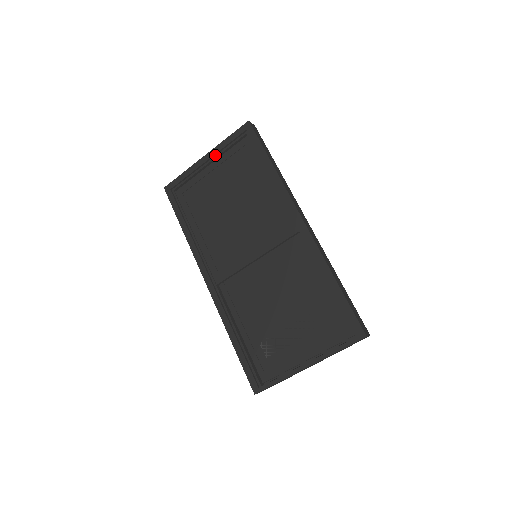
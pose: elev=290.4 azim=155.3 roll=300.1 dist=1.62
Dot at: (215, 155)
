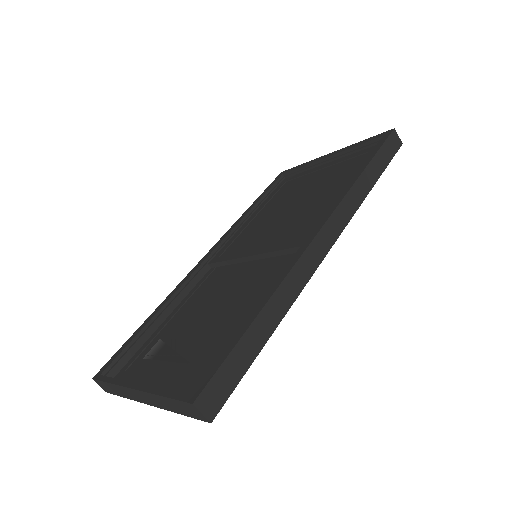
Dot at: (339, 155)
